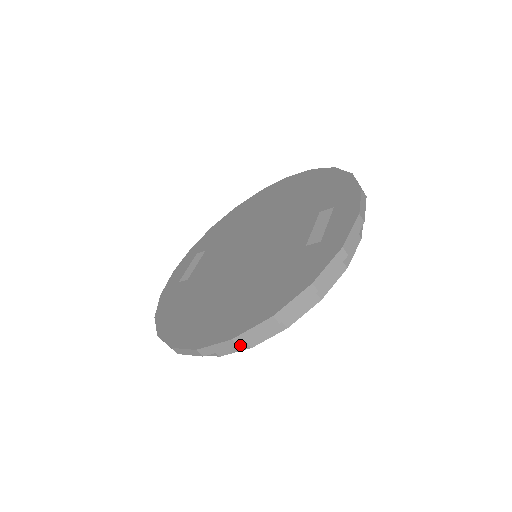
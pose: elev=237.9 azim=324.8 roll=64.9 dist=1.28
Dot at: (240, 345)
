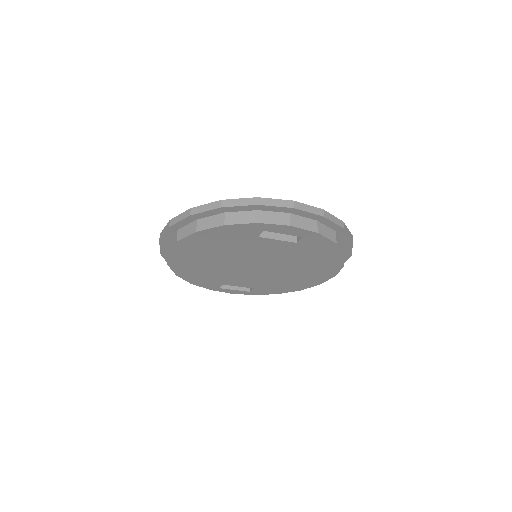
Dot at: (170, 226)
